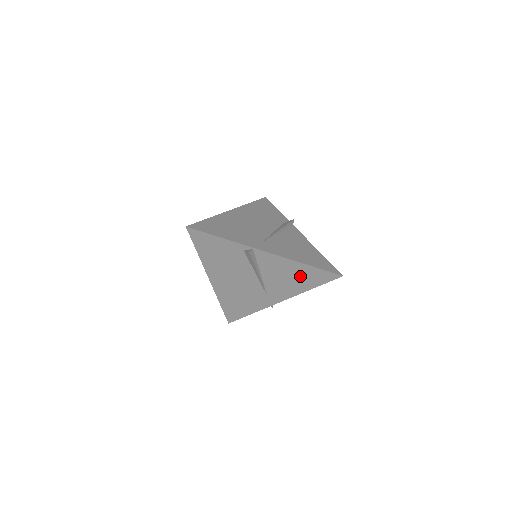
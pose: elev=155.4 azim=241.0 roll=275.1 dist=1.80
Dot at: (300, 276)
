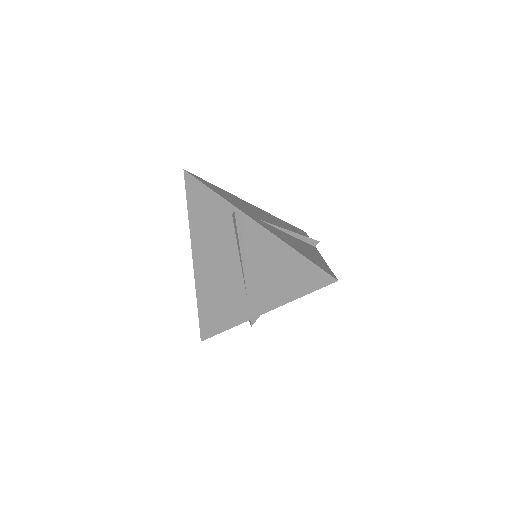
Dot at: (287, 271)
